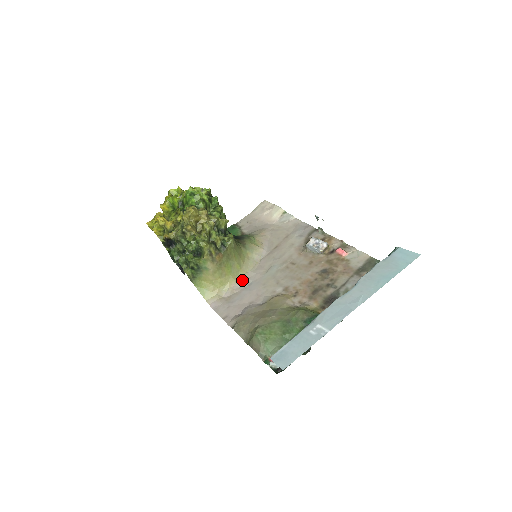
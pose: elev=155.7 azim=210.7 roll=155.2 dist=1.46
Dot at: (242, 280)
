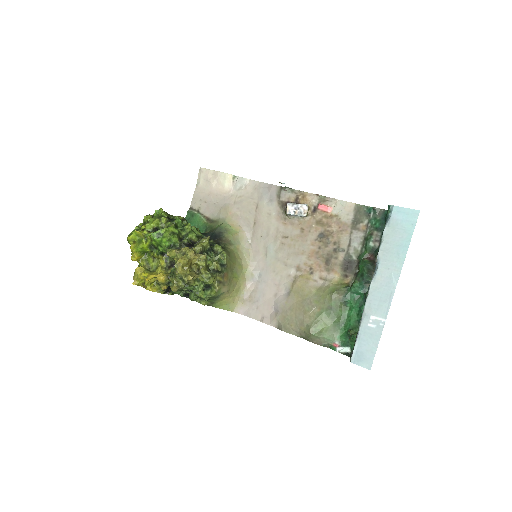
Dot at: (250, 275)
